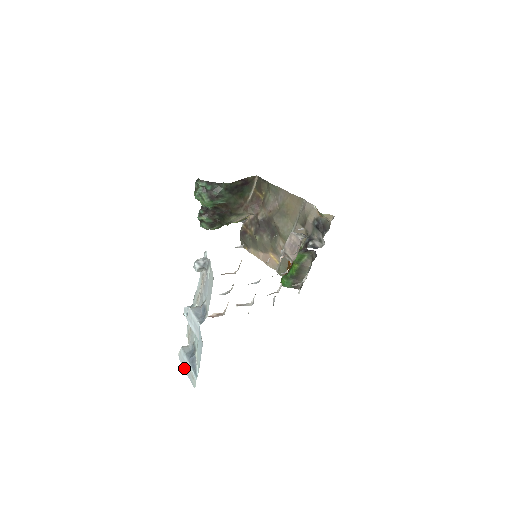
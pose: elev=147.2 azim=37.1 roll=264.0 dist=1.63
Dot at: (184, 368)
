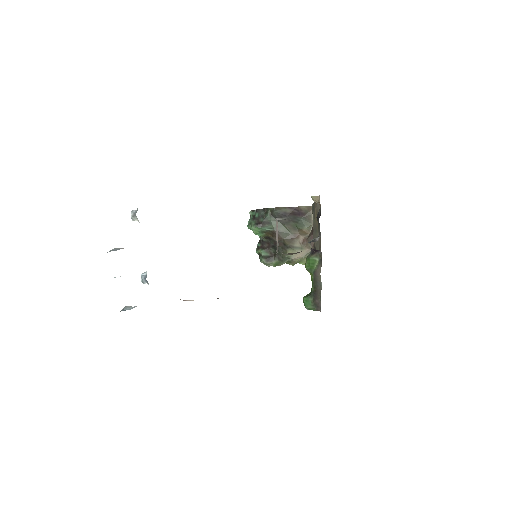
Dot at: occluded
